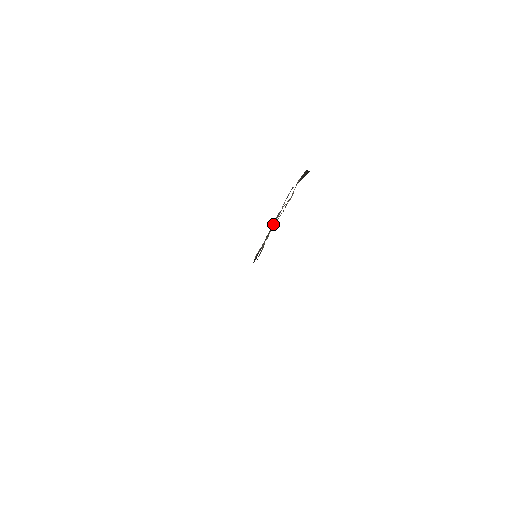
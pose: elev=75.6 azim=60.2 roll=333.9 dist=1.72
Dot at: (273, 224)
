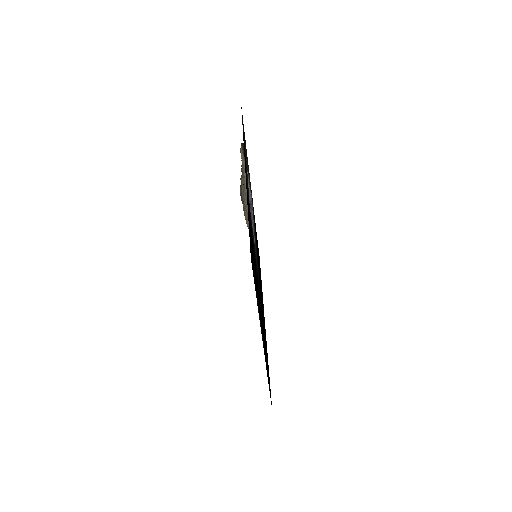
Dot at: (244, 201)
